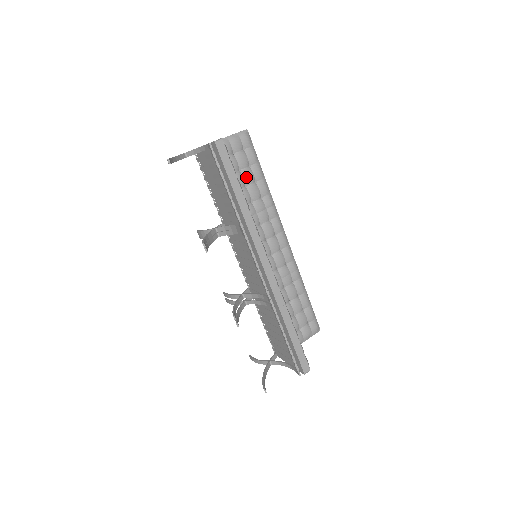
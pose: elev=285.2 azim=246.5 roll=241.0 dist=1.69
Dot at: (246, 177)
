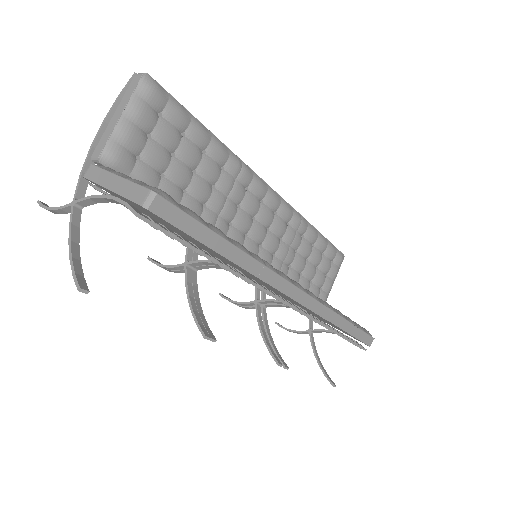
Dot at: (188, 159)
